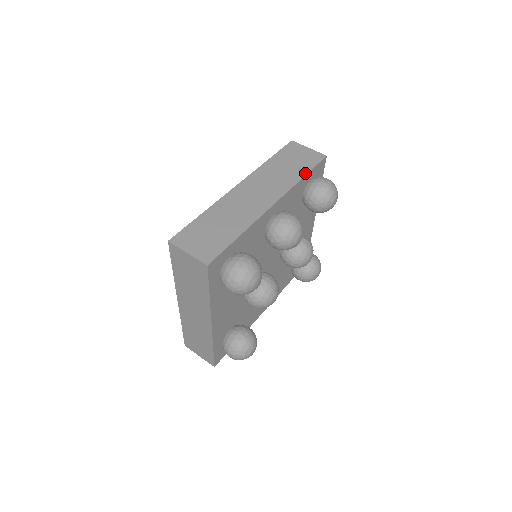
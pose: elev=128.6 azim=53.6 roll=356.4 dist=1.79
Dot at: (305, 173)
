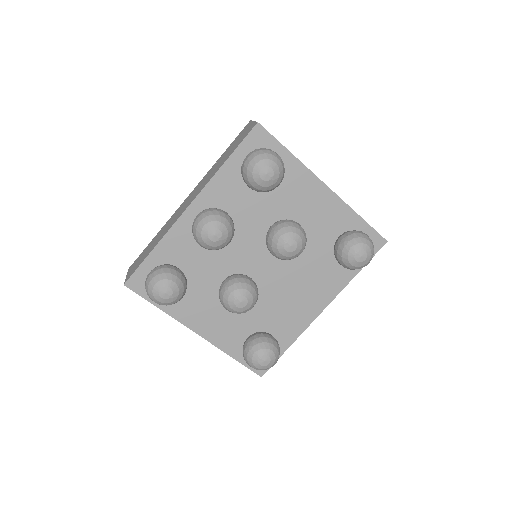
Dot at: (228, 157)
